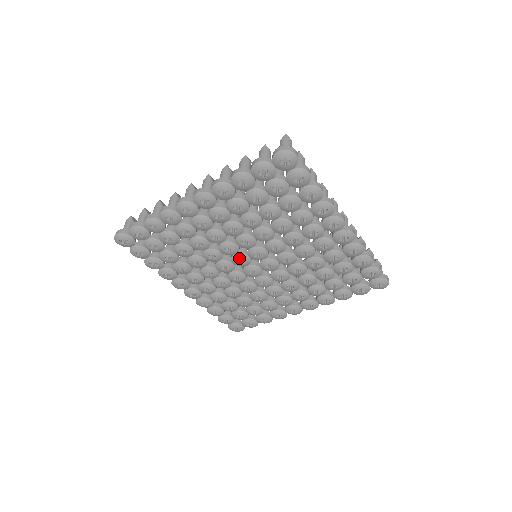
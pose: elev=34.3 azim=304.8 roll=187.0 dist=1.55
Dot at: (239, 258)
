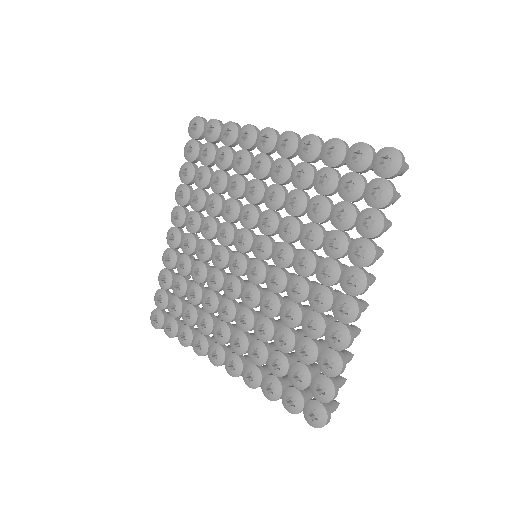
Dot at: (232, 261)
